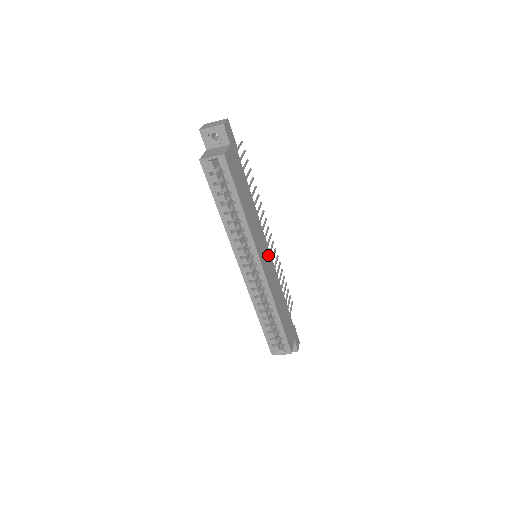
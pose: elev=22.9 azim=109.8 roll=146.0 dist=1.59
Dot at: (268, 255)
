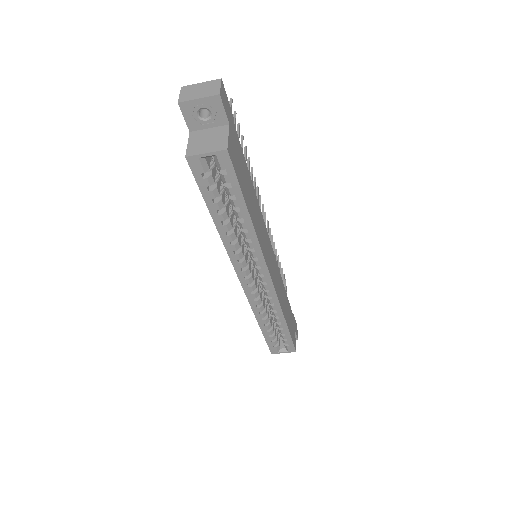
Dot at: (271, 253)
